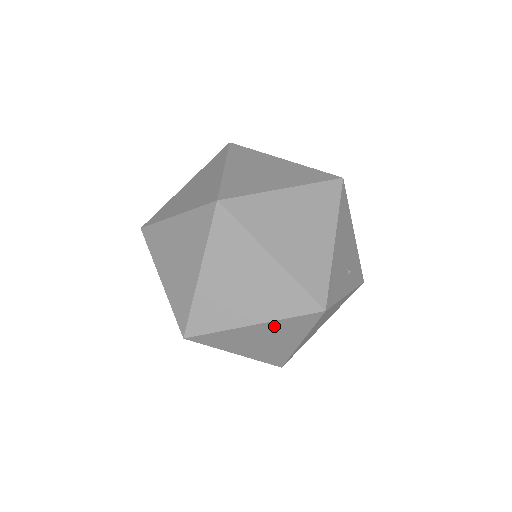
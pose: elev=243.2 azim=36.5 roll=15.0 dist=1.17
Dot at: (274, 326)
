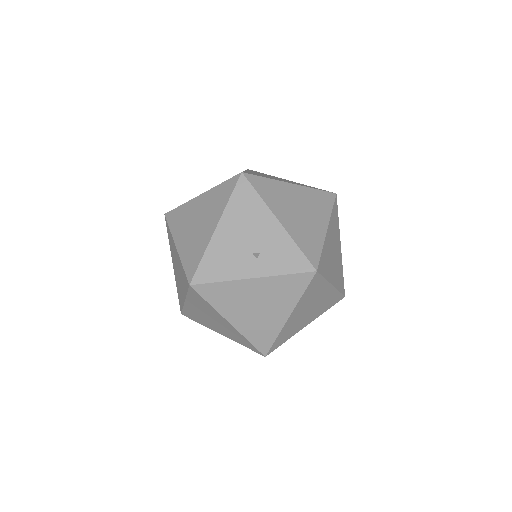
Dot at: (194, 302)
